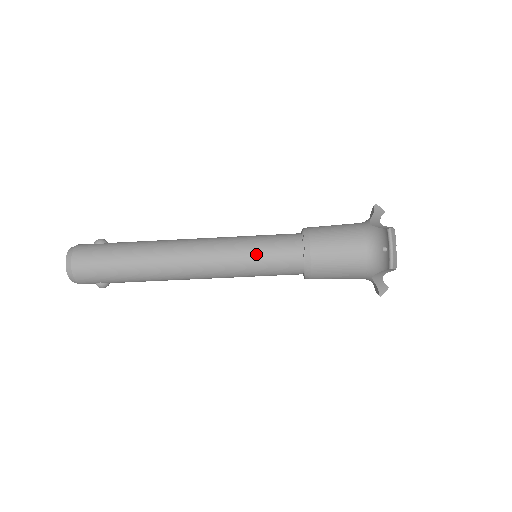
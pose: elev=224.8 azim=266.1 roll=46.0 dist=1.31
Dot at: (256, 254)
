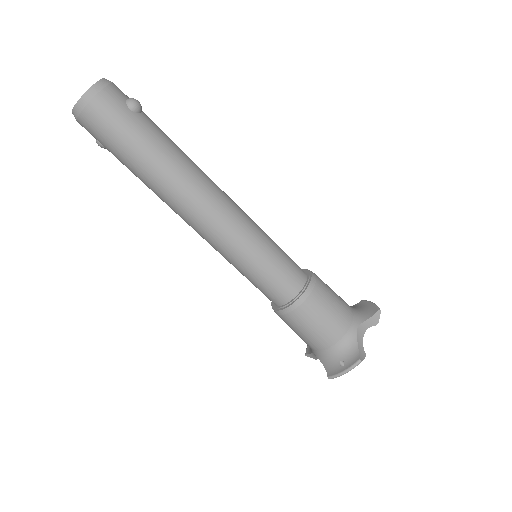
Dot at: (256, 268)
